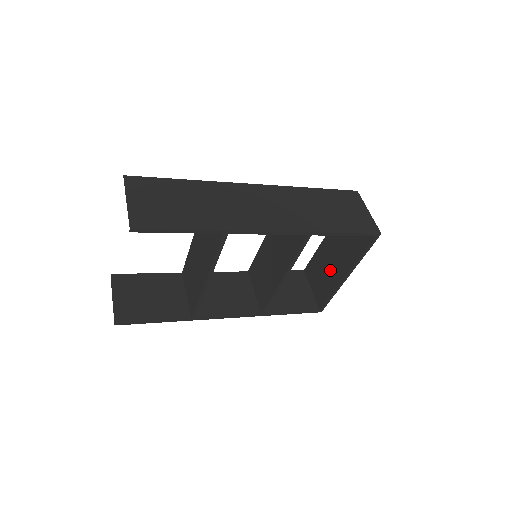
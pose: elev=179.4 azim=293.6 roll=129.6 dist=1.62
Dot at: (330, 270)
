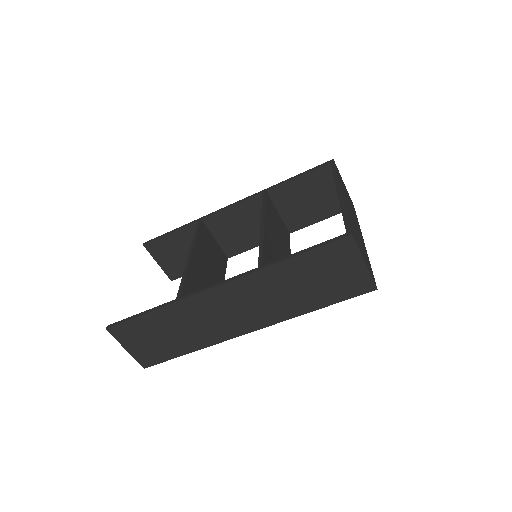
Dot at: occluded
